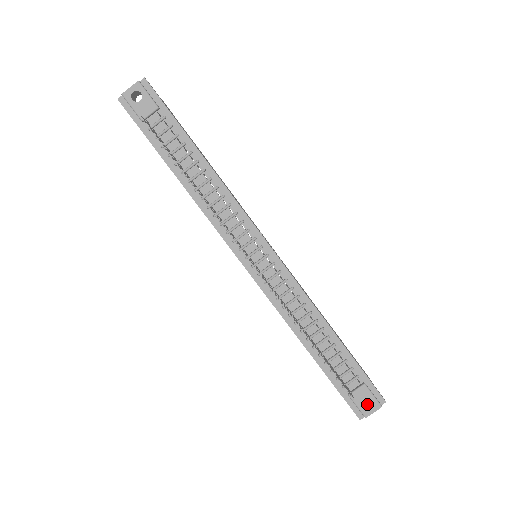
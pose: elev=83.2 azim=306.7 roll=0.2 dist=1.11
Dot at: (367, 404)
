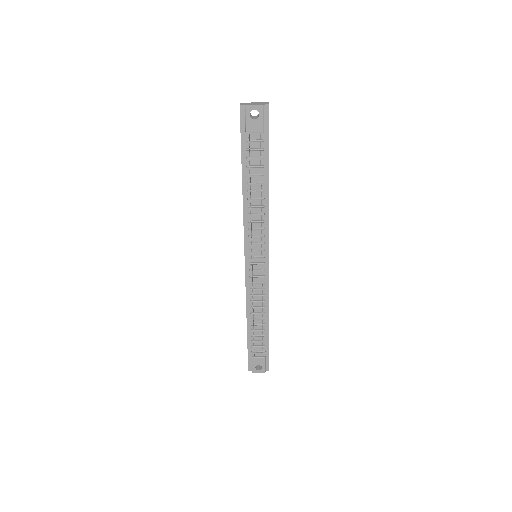
Dot at: (258, 365)
